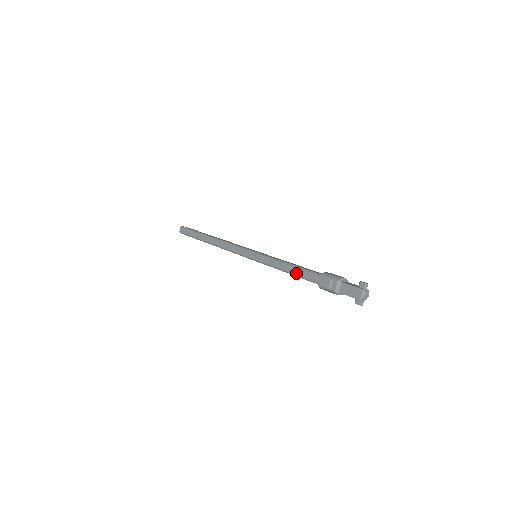
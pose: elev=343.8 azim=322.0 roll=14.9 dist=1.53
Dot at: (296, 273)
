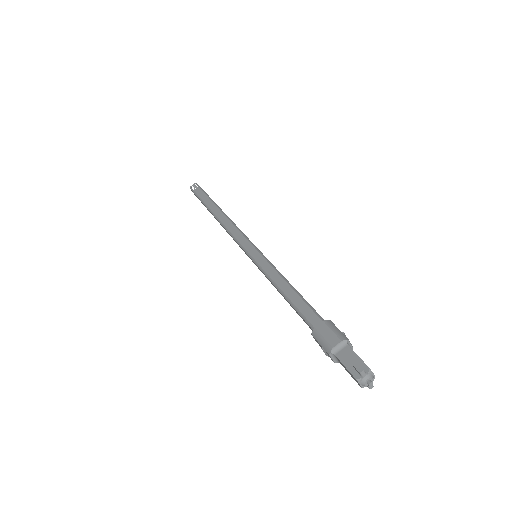
Dot at: occluded
